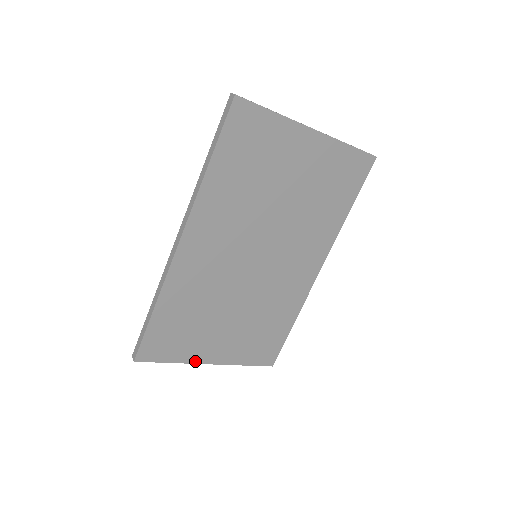
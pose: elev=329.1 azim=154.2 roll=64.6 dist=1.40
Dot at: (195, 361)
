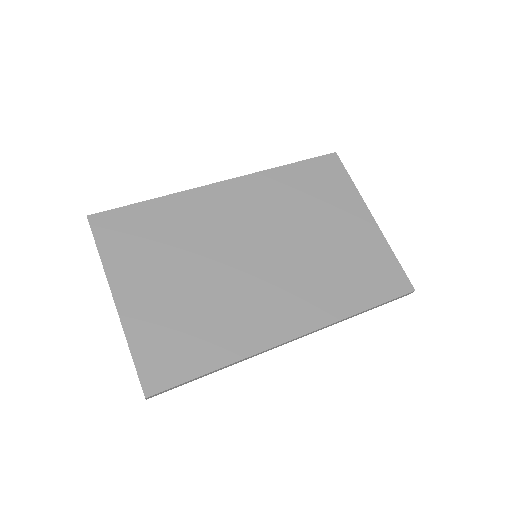
Dot at: (111, 279)
